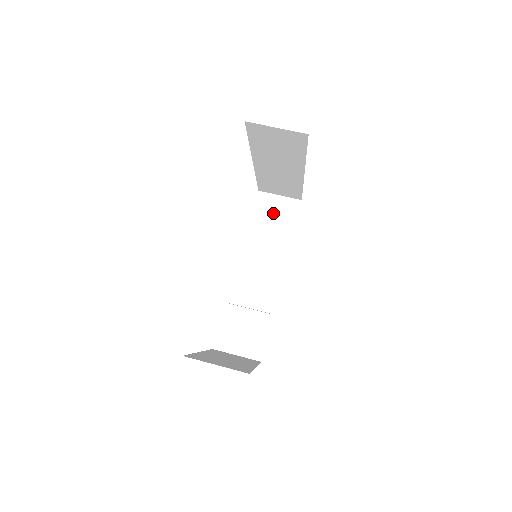
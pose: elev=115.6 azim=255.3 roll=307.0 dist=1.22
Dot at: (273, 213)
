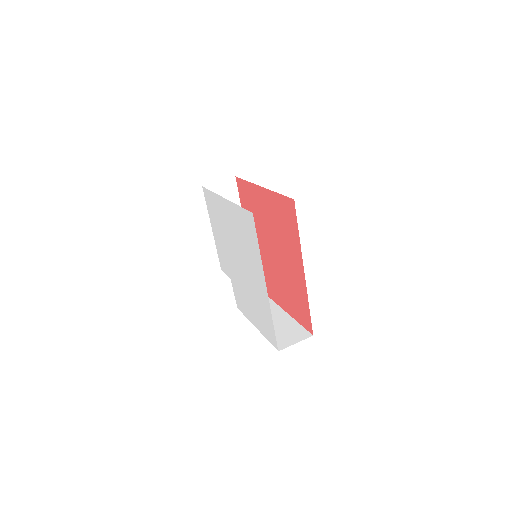
Dot at: occluded
